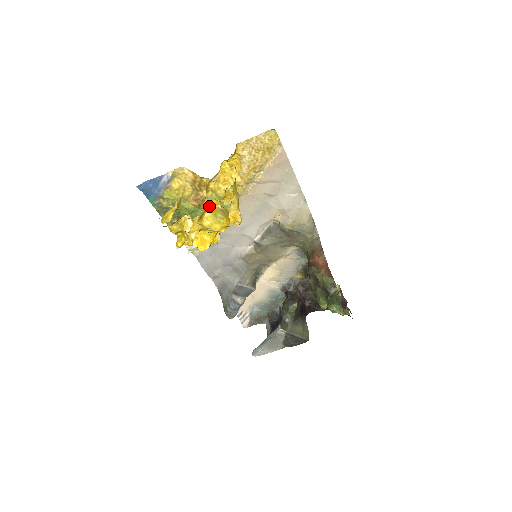
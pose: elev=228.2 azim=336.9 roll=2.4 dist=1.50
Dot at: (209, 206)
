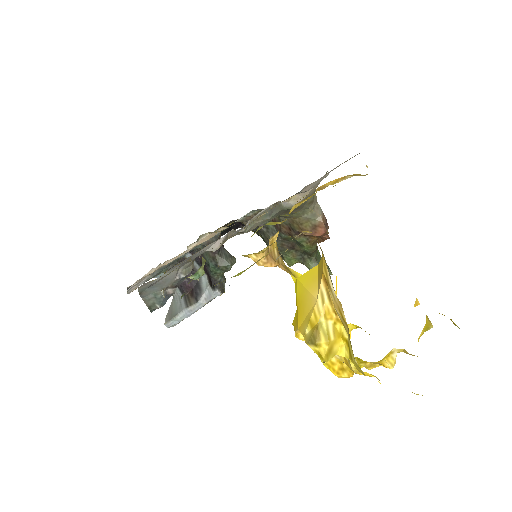
Dot at: occluded
